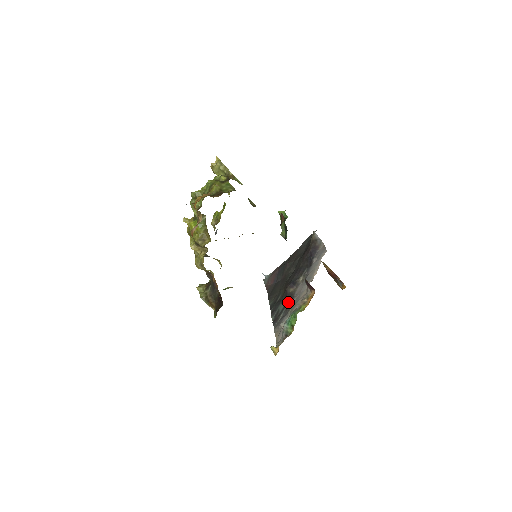
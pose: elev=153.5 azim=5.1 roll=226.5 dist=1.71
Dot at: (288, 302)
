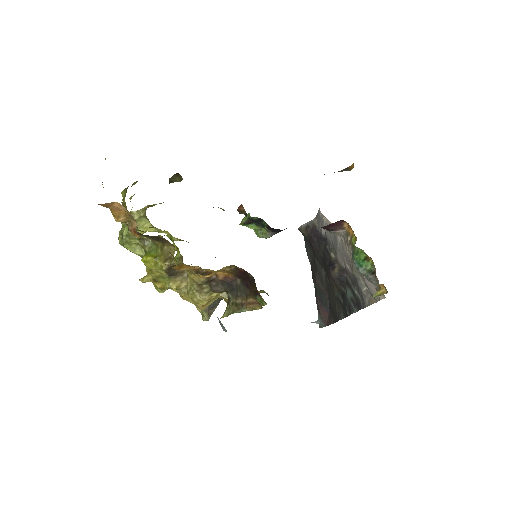
Dot at: (347, 279)
